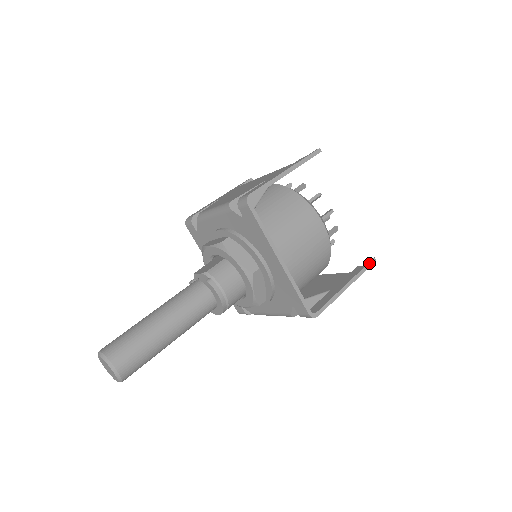
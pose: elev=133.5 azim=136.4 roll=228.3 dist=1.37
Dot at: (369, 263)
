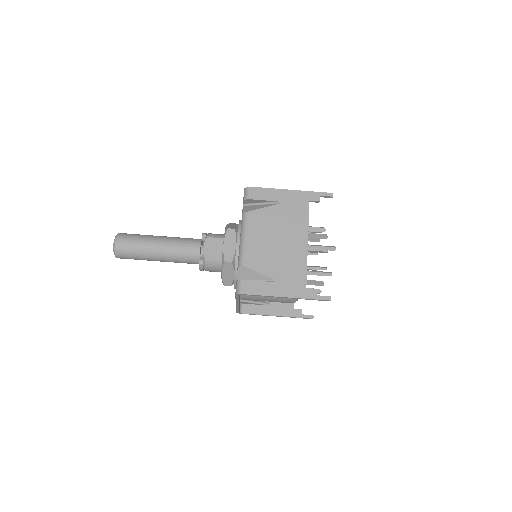
Dot at: (306, 318)
